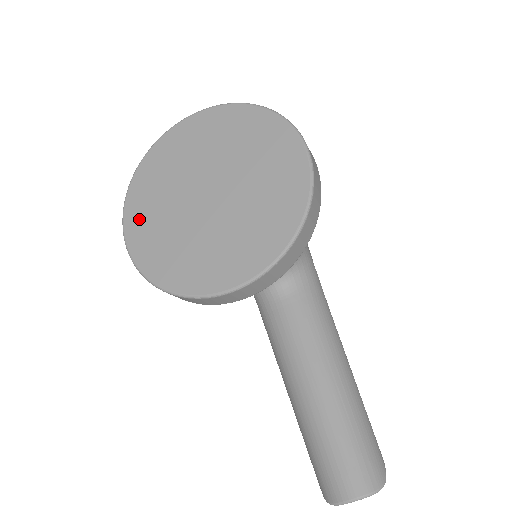
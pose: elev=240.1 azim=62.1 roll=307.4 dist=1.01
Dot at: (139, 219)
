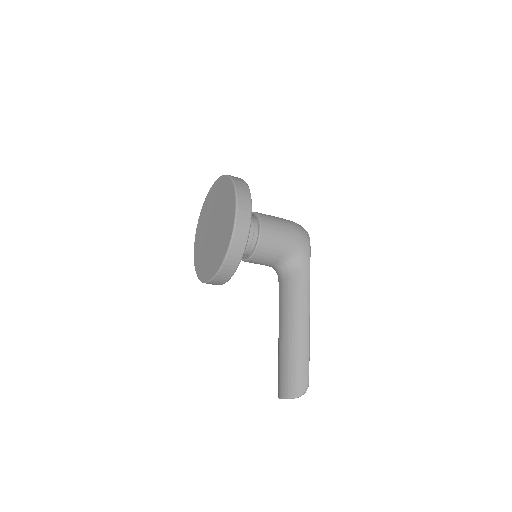
Dot at: (198, 236)
